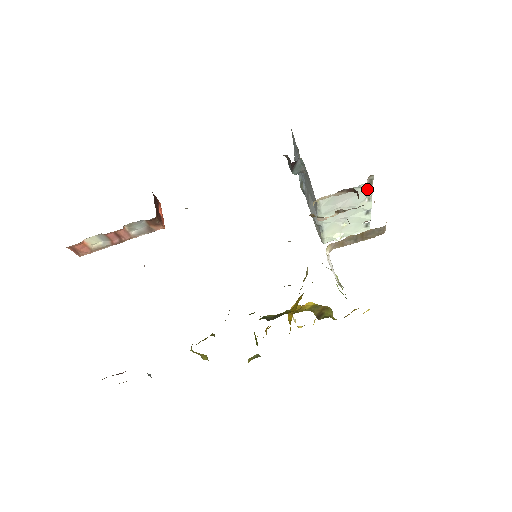
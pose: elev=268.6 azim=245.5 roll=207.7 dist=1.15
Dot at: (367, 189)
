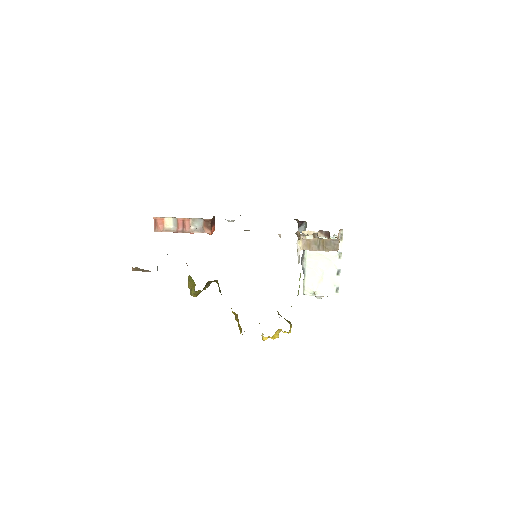
Dot at: (339, 244)
